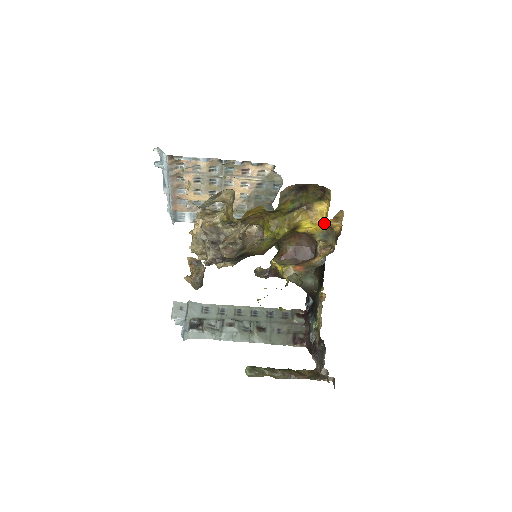
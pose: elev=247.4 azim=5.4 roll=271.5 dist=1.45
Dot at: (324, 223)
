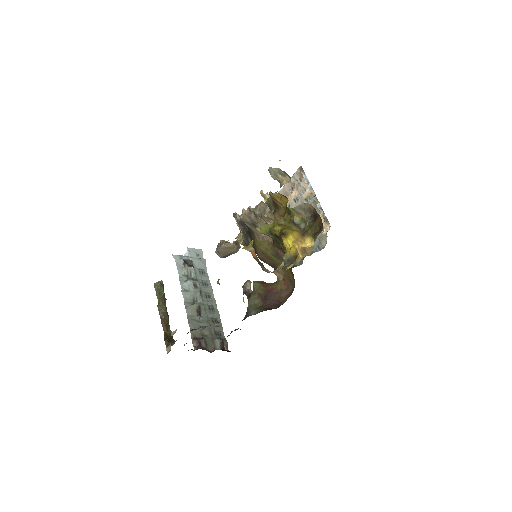
Dot at: occluded
